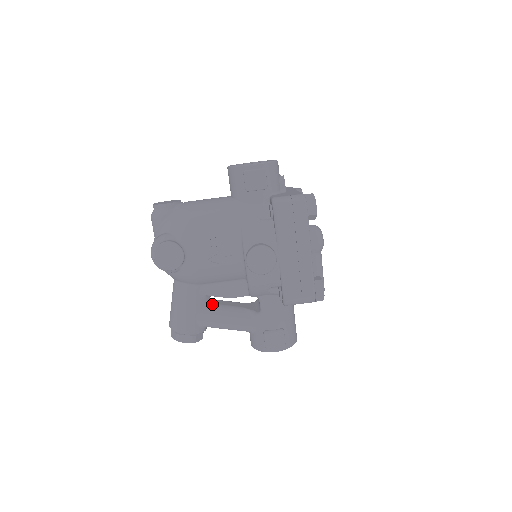
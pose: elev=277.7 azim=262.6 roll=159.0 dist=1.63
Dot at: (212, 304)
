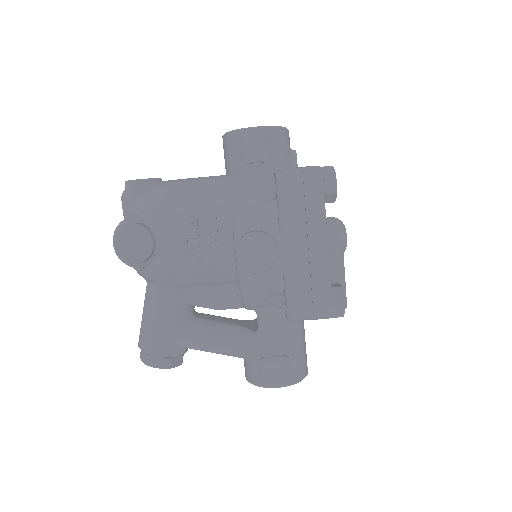
Dot at: (195, 317)
